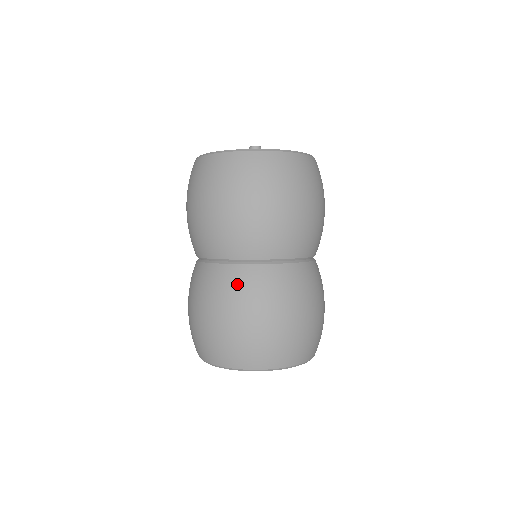
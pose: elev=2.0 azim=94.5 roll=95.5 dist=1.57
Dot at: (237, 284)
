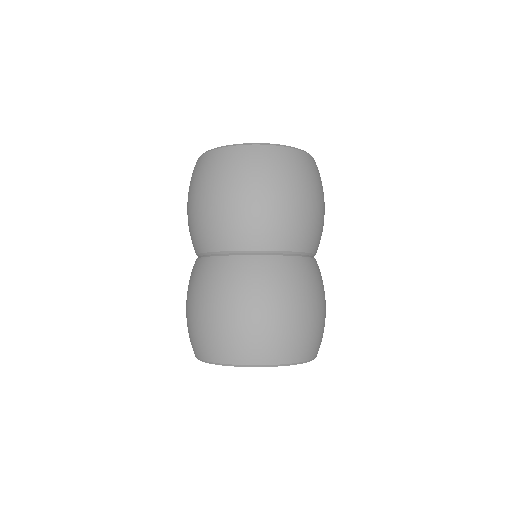
Dot at: (218, 275)
